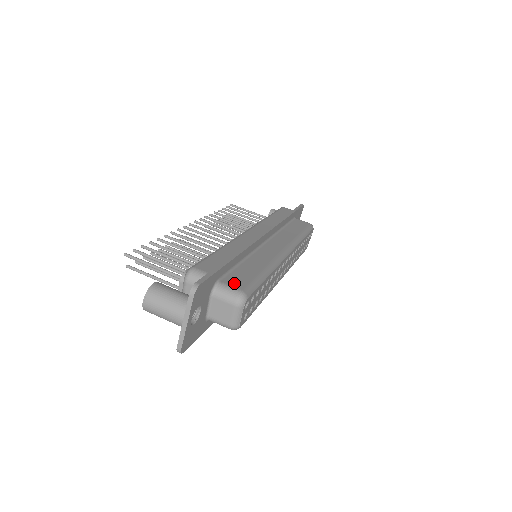
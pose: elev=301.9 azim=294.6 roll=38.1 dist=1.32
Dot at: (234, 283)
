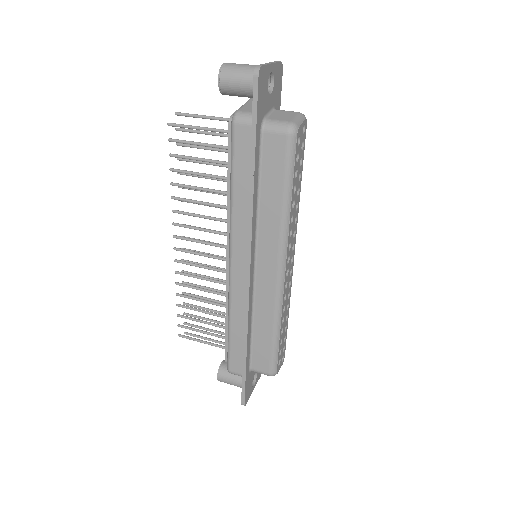
Dot at: occluded
